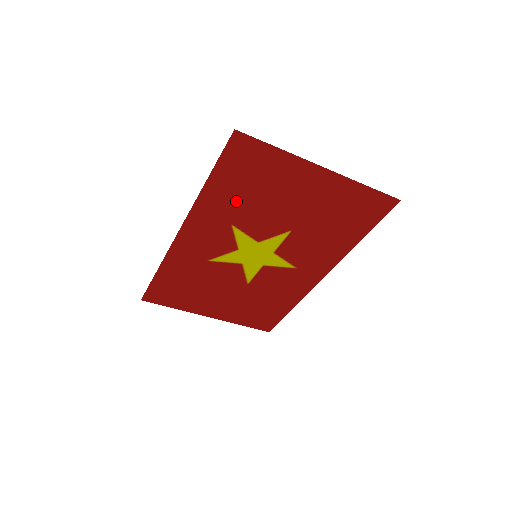
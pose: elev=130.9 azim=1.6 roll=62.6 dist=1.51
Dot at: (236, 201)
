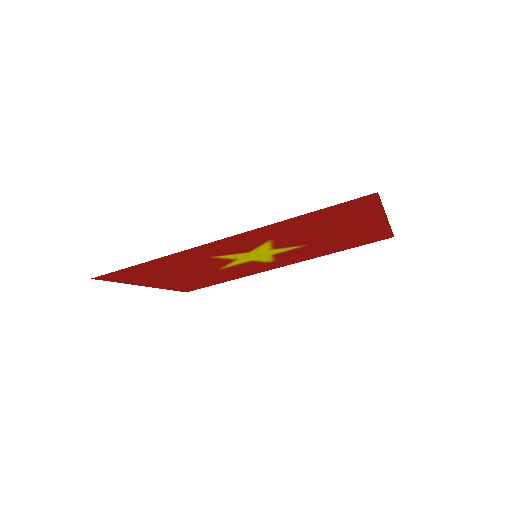
Dot at: (300, 228)
